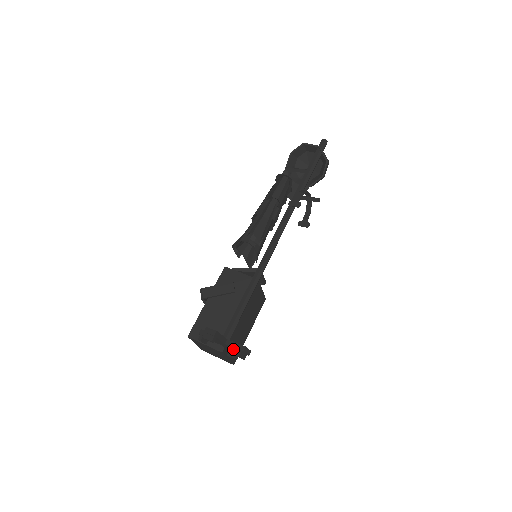
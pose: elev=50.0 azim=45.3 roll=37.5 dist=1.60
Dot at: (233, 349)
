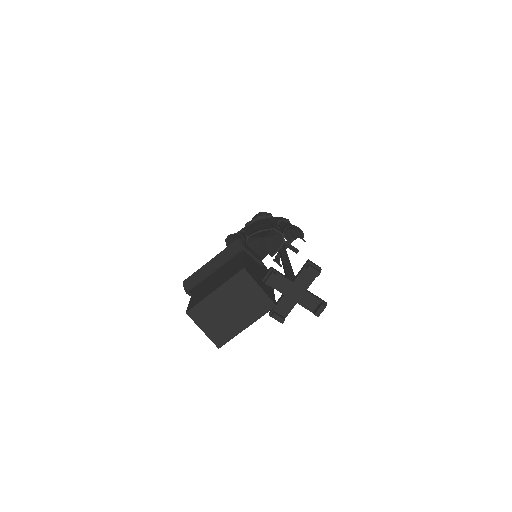
Dot at: (302, 303)
